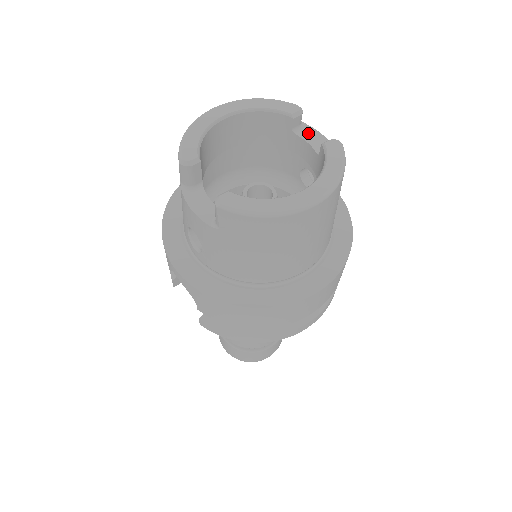
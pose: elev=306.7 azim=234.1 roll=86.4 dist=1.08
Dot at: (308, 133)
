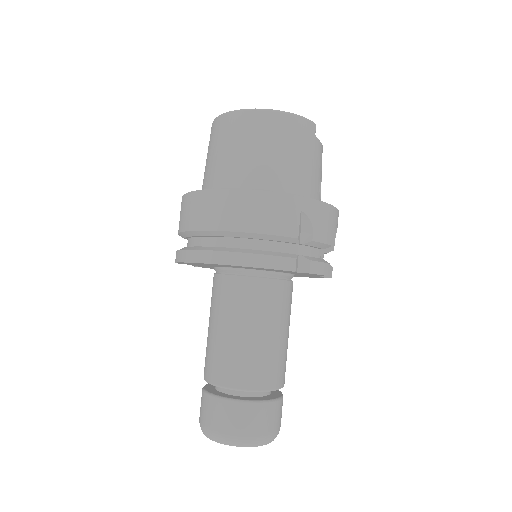
Dot at: occluded
